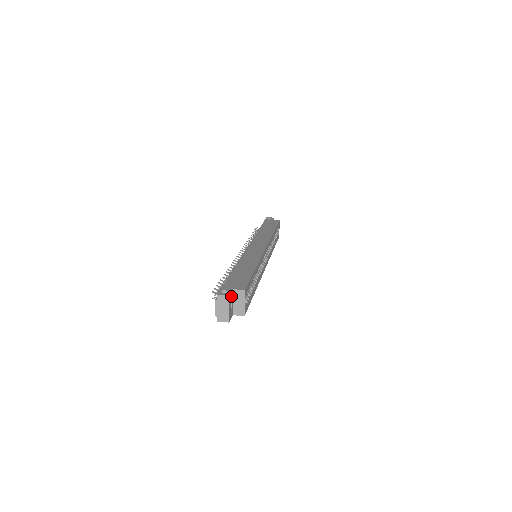
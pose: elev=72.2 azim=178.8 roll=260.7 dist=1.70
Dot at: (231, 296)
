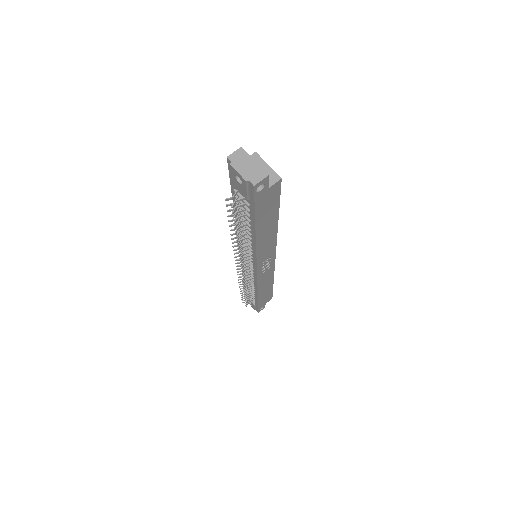
Dot at: occluded
